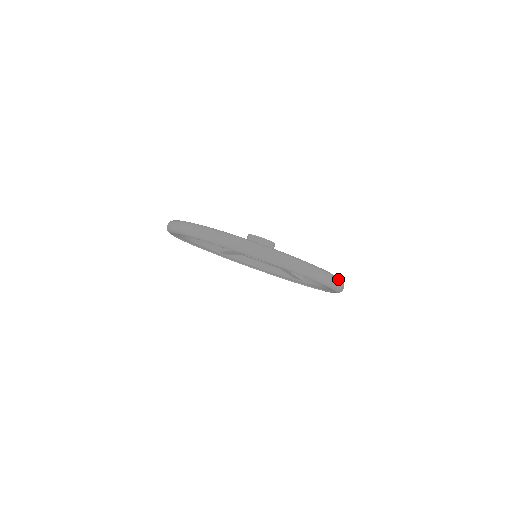
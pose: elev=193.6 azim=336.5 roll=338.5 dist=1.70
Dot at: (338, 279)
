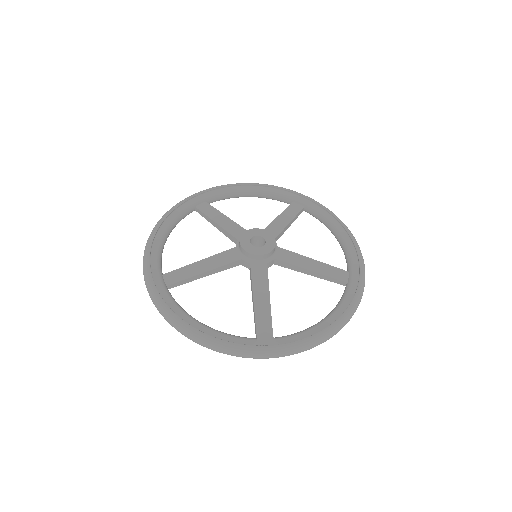
Dot at: (254, 352)
